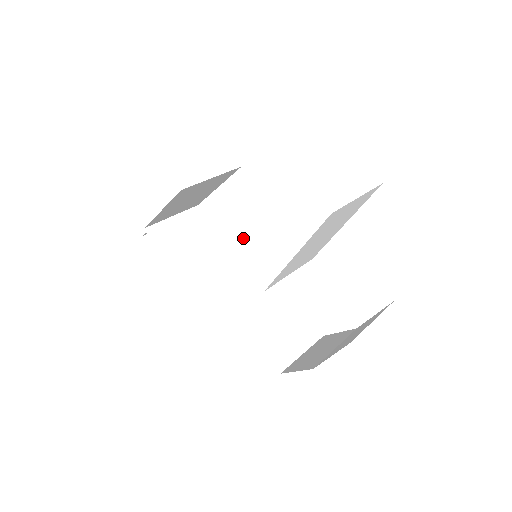
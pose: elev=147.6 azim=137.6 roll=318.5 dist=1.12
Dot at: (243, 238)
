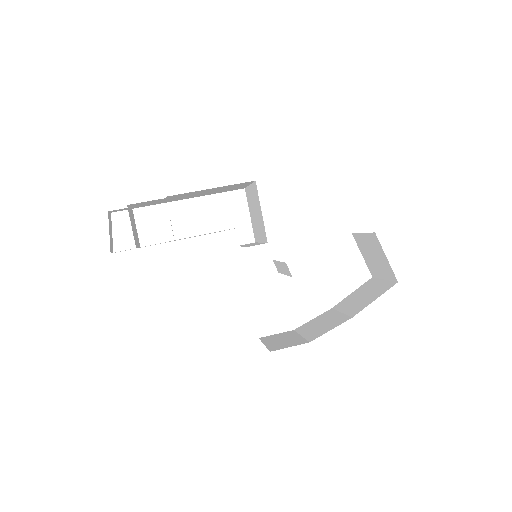
Dot at: occluded
